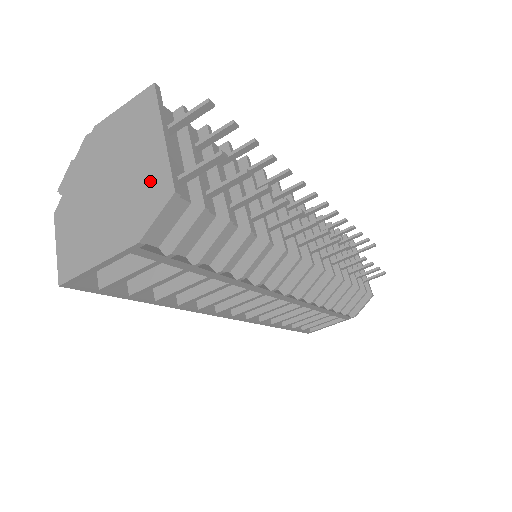
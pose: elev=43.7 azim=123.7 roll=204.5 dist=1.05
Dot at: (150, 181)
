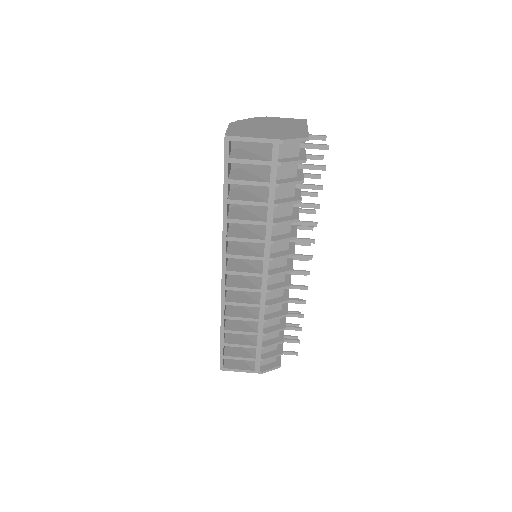
Dot at: (296, 132)
